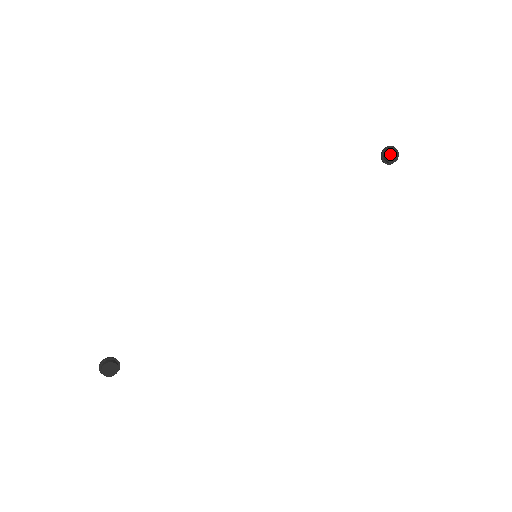
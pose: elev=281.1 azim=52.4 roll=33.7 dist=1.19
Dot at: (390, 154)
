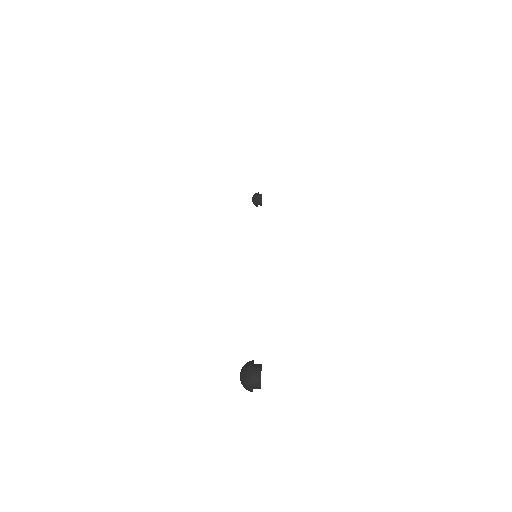
Dot at: occluded
